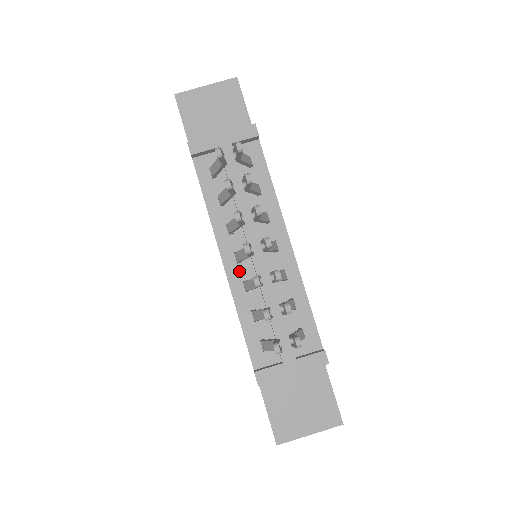
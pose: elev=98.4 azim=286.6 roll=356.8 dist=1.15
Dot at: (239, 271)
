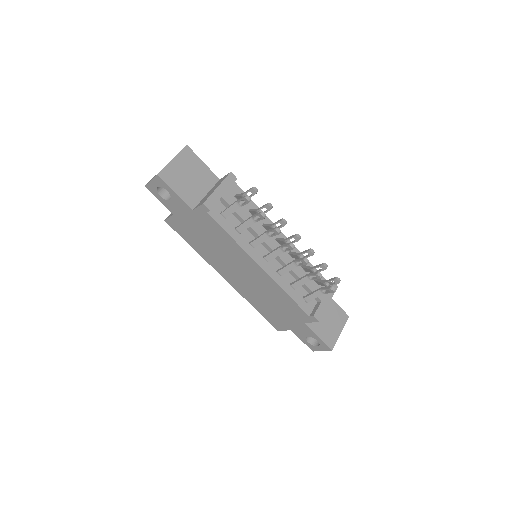
Dot at: (271, 267)
